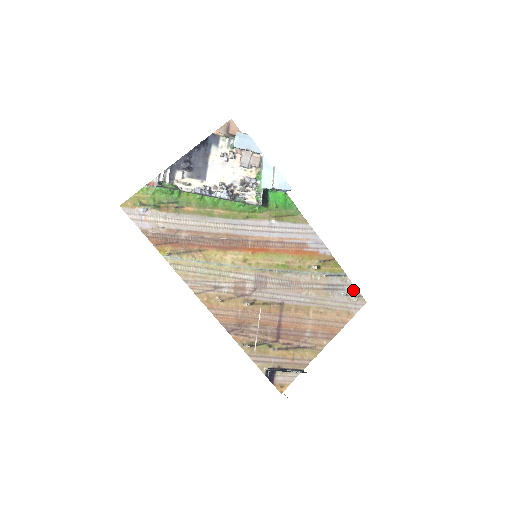
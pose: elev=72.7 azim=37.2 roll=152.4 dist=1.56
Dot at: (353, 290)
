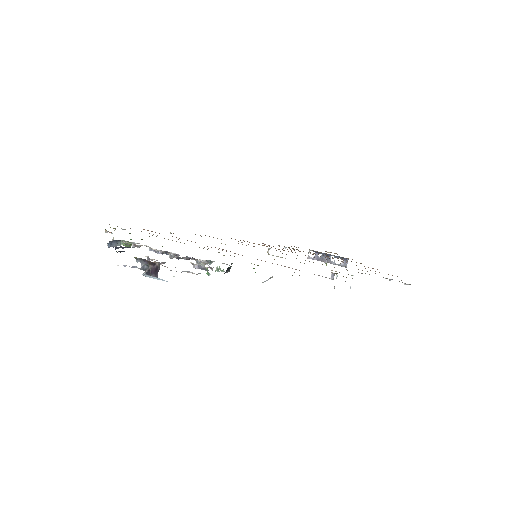
Dot at: occluded
